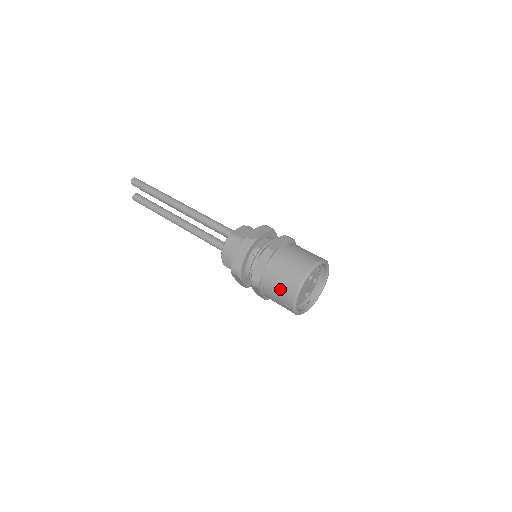
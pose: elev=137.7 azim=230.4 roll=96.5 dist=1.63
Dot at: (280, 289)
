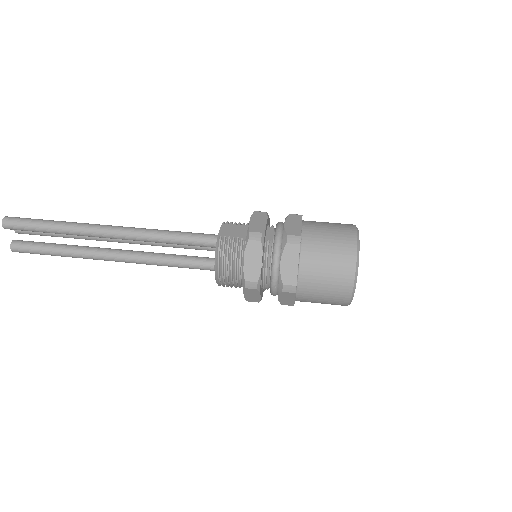
Dot at: (329, 281)
